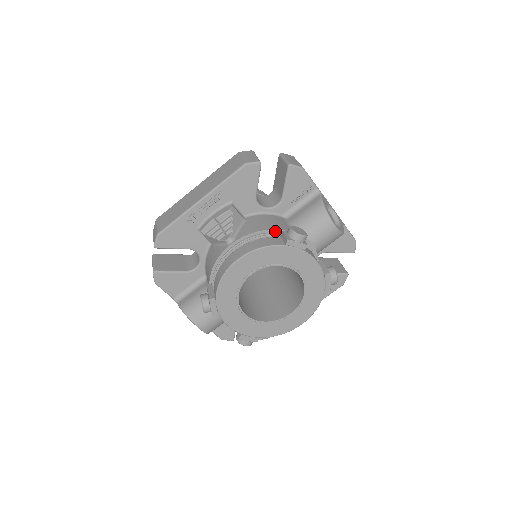
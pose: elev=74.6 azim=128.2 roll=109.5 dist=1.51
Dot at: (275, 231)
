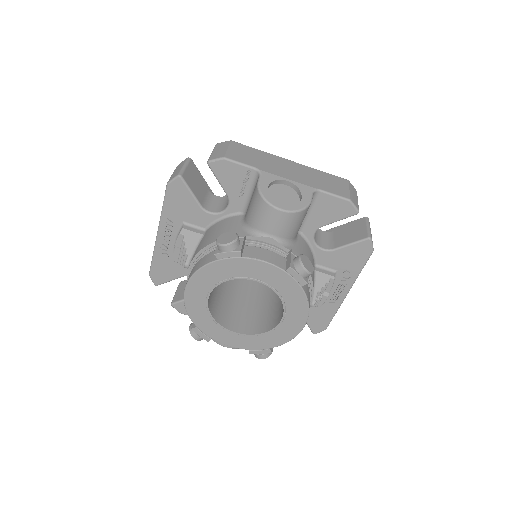
Dot at: occluded
